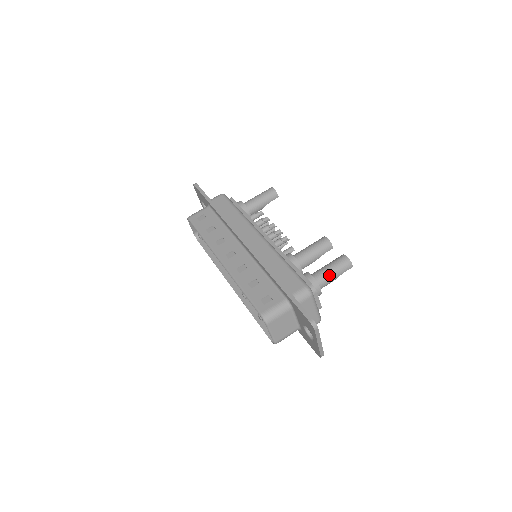
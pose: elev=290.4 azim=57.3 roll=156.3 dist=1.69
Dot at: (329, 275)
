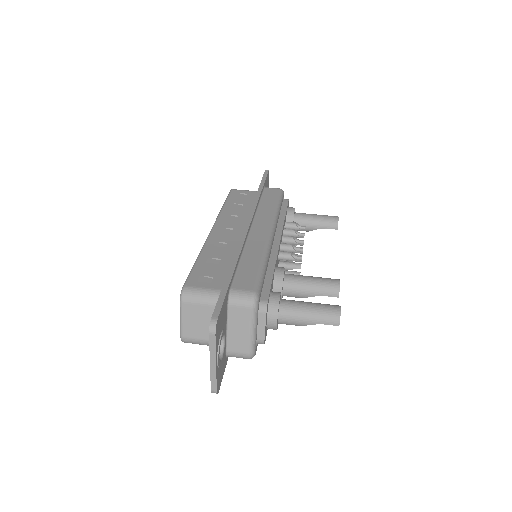
Dot at: (301, 312)
